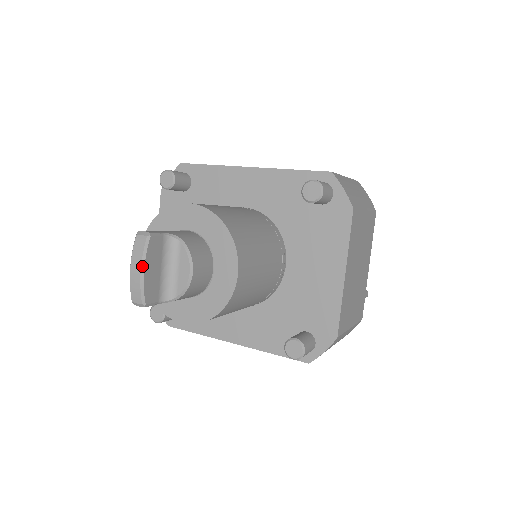
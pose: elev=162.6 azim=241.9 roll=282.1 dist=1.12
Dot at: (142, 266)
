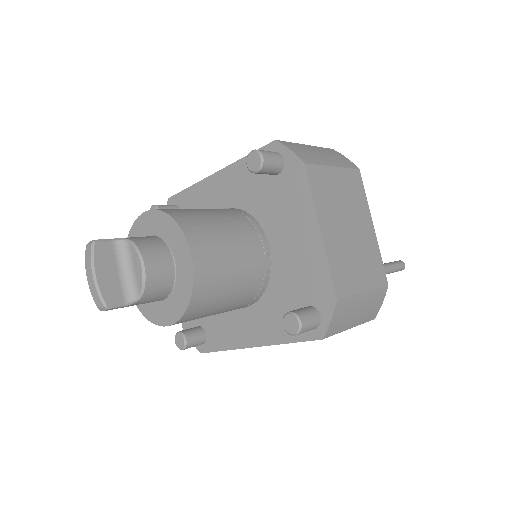
Dot at: (93, 270)
